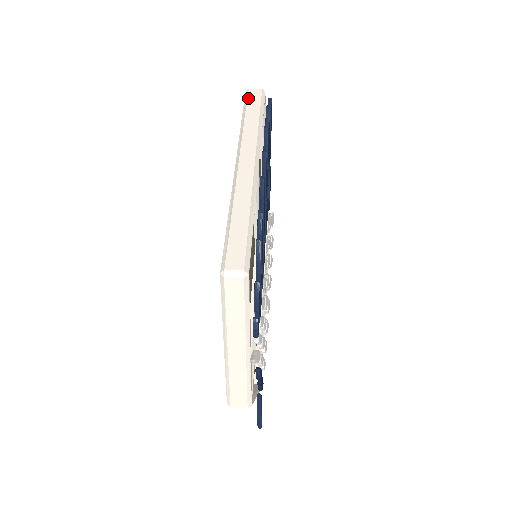
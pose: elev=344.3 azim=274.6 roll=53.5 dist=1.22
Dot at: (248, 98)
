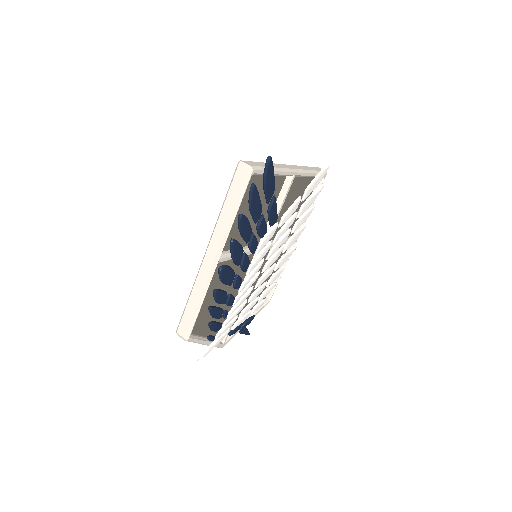
Dot at: (235, 175)
